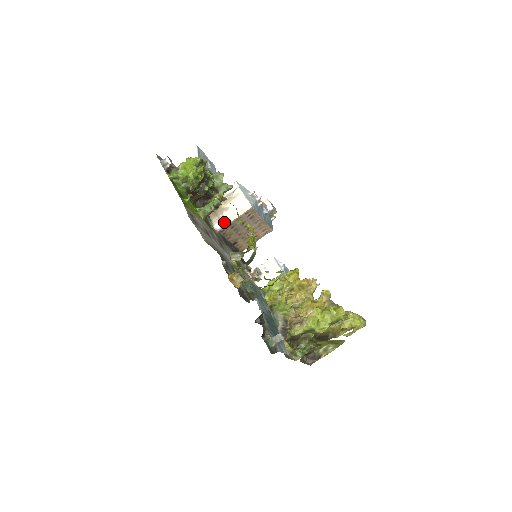
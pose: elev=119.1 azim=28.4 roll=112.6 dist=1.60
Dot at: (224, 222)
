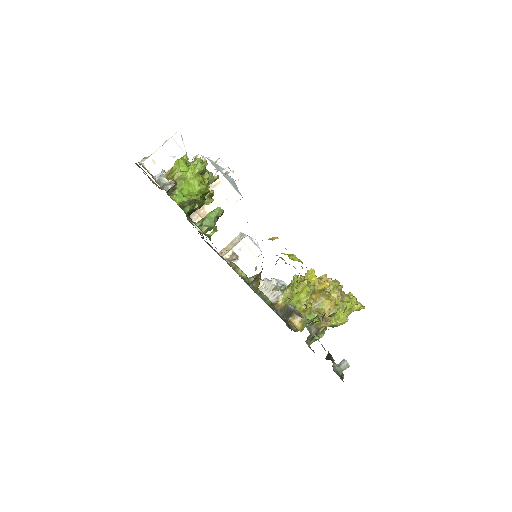
Dot at: occluded
